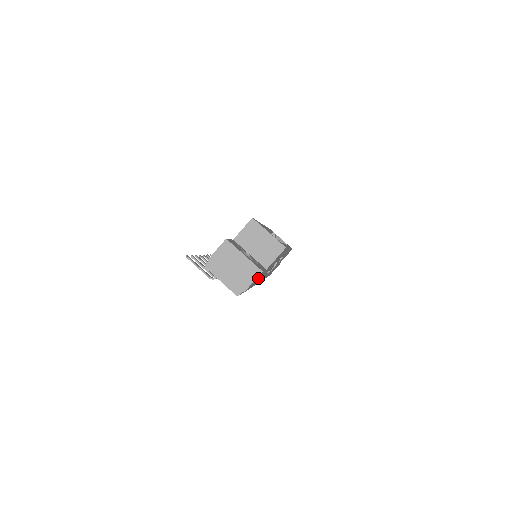
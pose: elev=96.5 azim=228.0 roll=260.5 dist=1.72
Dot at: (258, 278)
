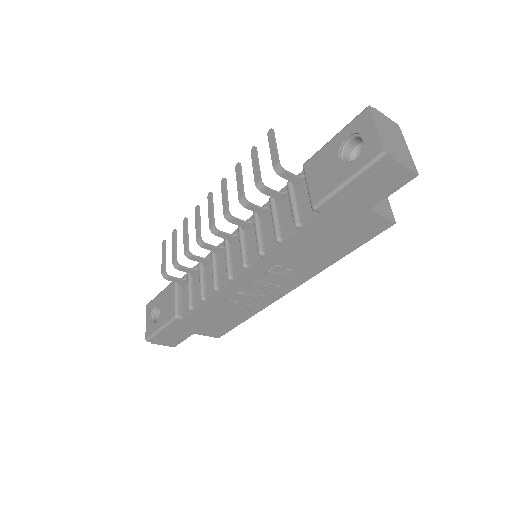
Dot at: (363, 200)
